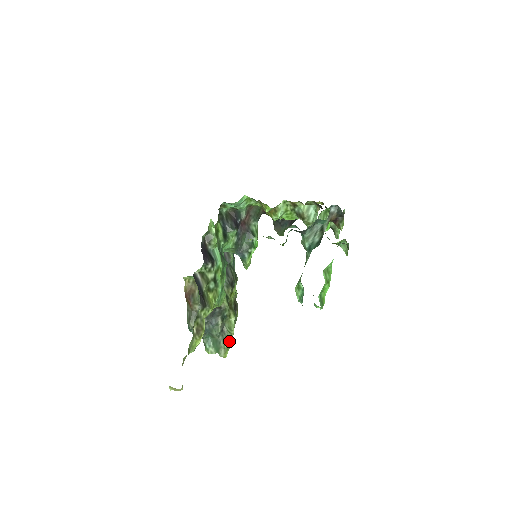
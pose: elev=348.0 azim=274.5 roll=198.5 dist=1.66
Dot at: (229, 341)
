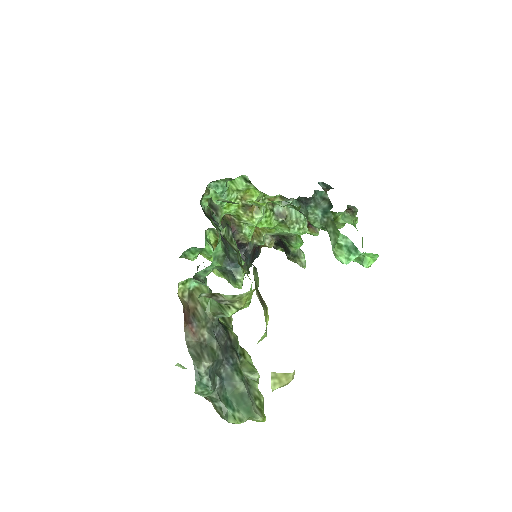
Dot at: (258, 393)
